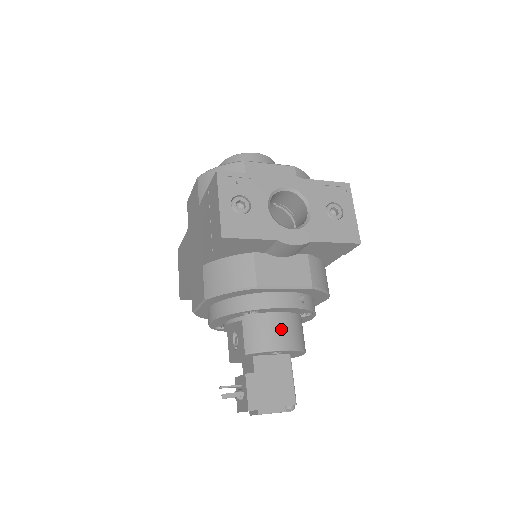
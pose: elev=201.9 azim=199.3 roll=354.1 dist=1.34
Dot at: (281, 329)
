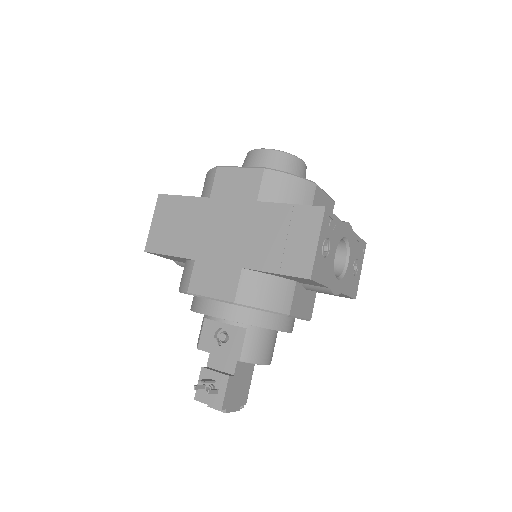
Dot at: (272, 345)
